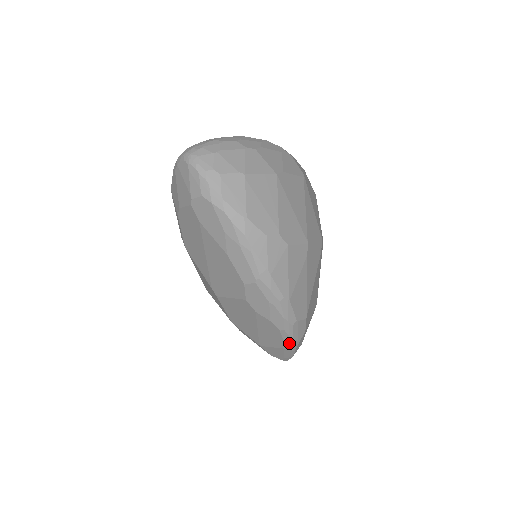
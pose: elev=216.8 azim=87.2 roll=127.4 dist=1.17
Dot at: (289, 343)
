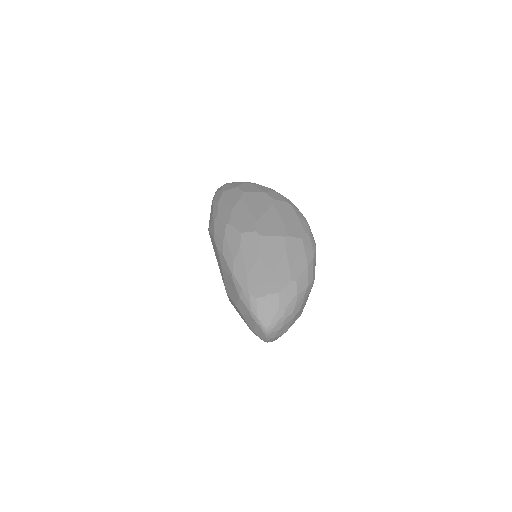
Dot at: occluded
